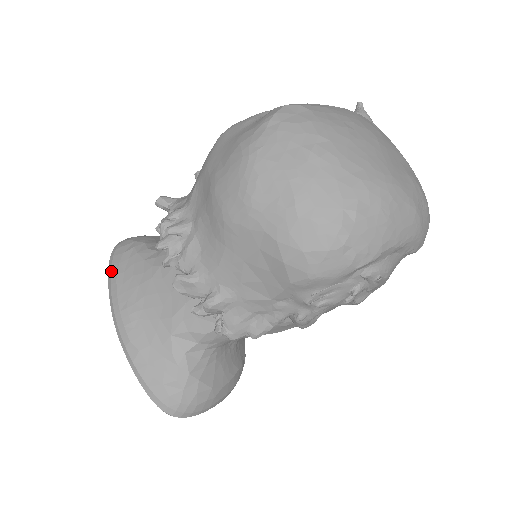
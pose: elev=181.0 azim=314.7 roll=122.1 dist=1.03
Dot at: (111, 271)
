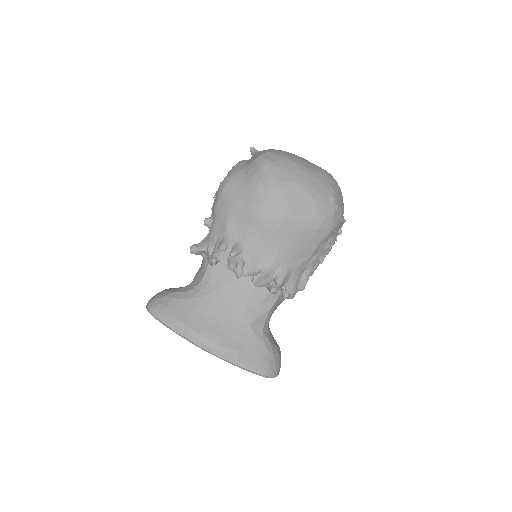
Dot at: (170, 321)
